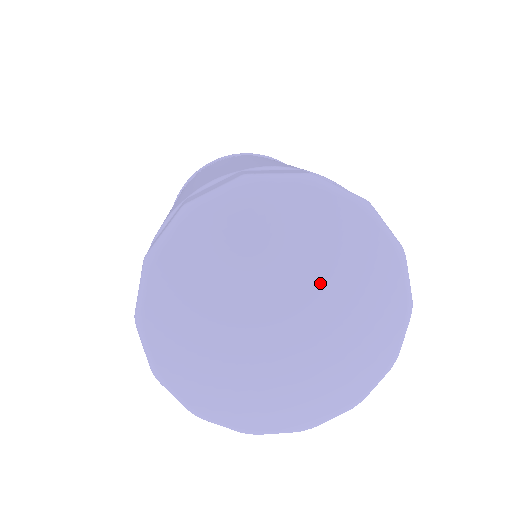
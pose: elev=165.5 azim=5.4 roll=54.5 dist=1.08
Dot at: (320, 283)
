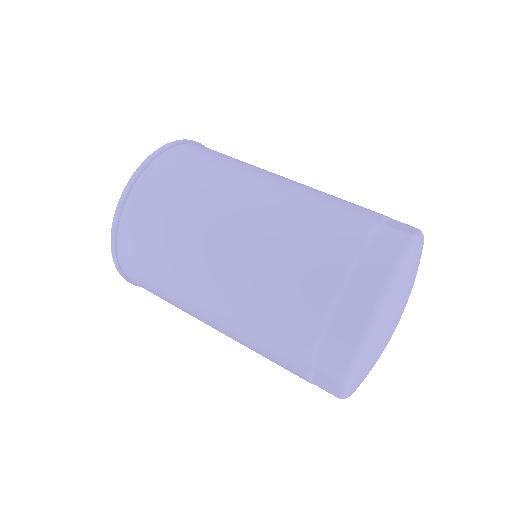
Dot at: occluded
